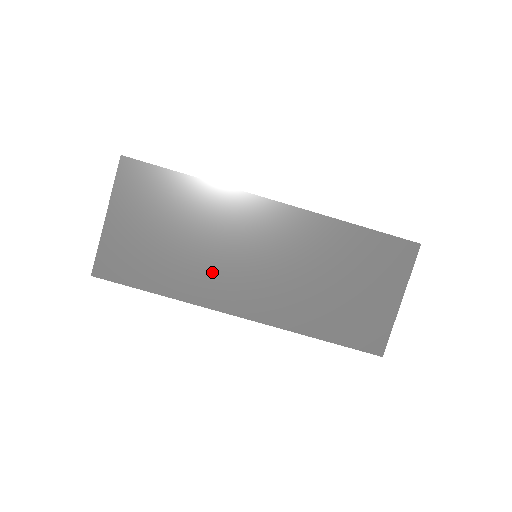
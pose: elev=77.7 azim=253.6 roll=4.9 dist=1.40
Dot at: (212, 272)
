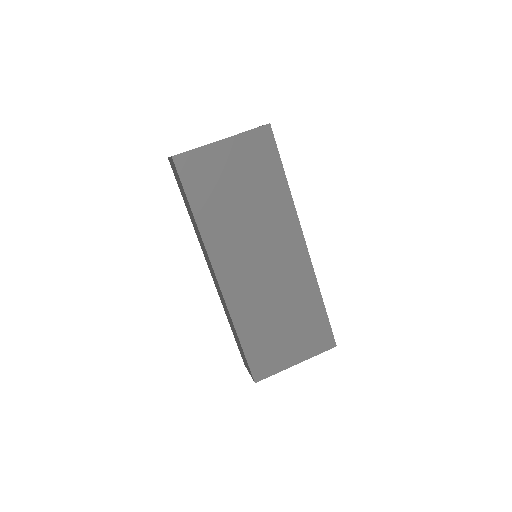
Dot at: (234, 238)
